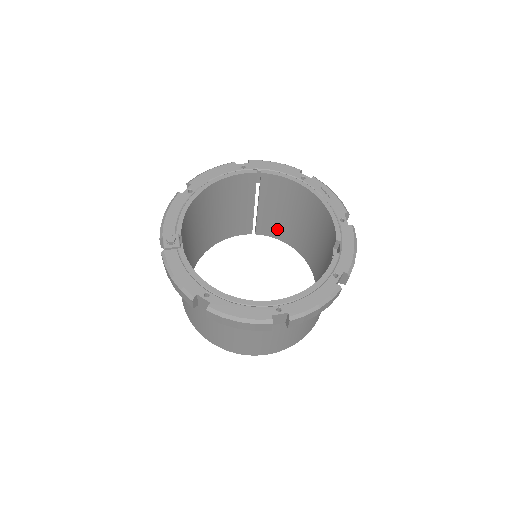
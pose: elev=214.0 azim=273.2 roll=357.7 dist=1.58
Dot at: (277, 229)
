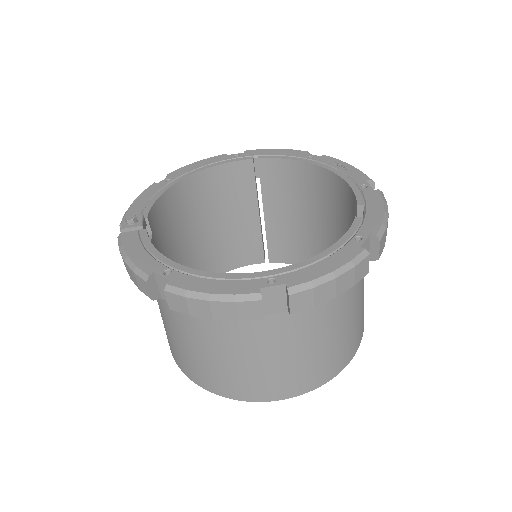
Dot at: (294, 248)
